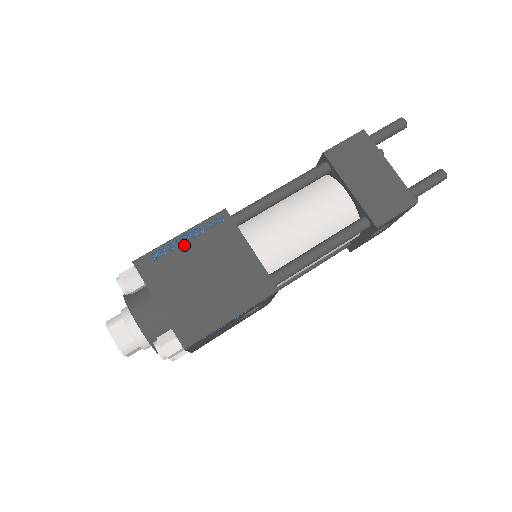
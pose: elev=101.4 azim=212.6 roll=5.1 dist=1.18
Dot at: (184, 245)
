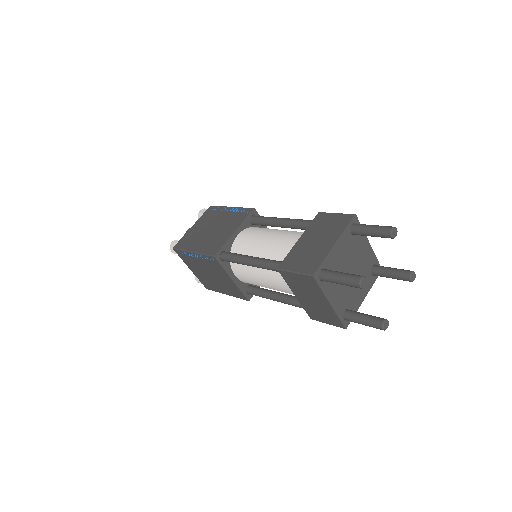
Dot at: (196, 258)
